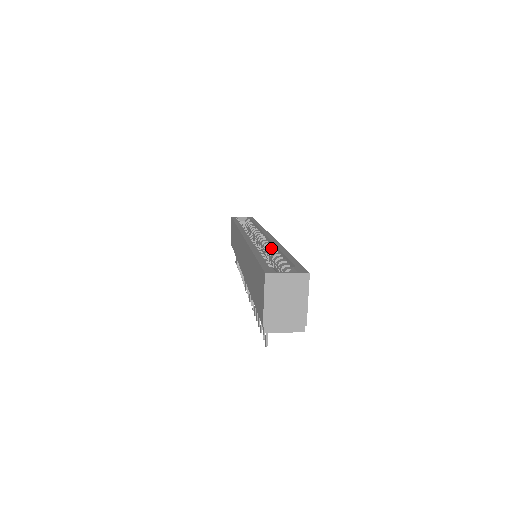
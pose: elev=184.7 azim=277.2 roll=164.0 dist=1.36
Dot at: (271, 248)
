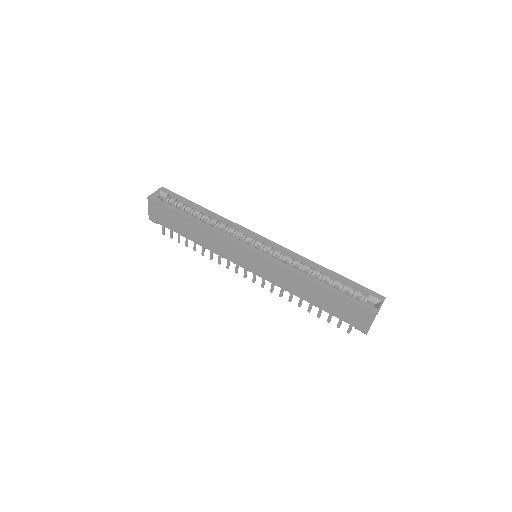
Dot at: (300, 263)
